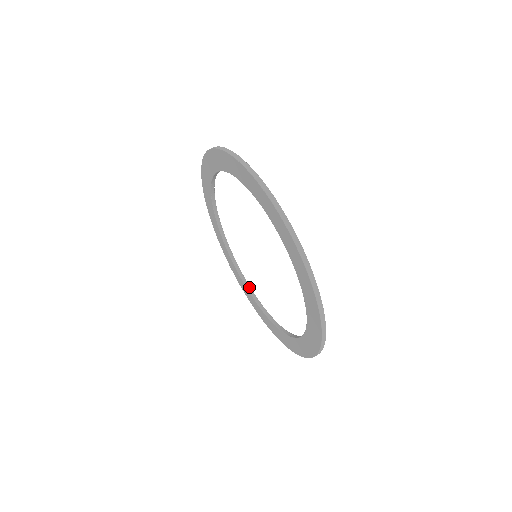
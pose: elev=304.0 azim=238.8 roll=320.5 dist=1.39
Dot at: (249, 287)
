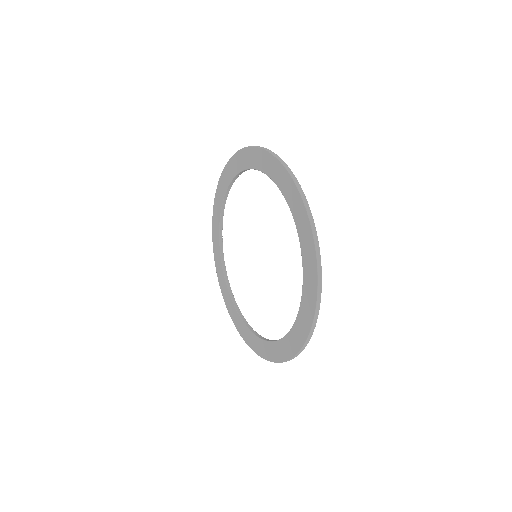
Dot at: (233, 296)
